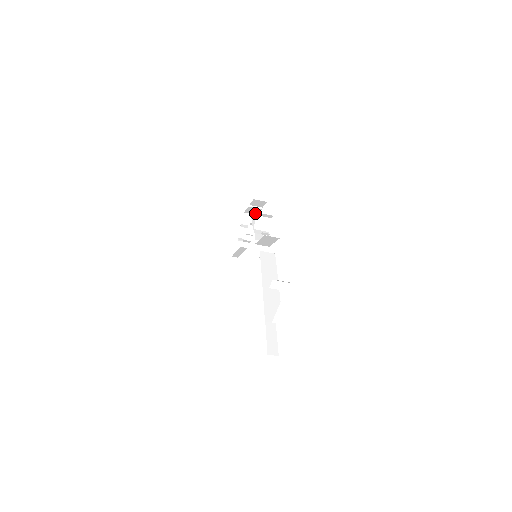
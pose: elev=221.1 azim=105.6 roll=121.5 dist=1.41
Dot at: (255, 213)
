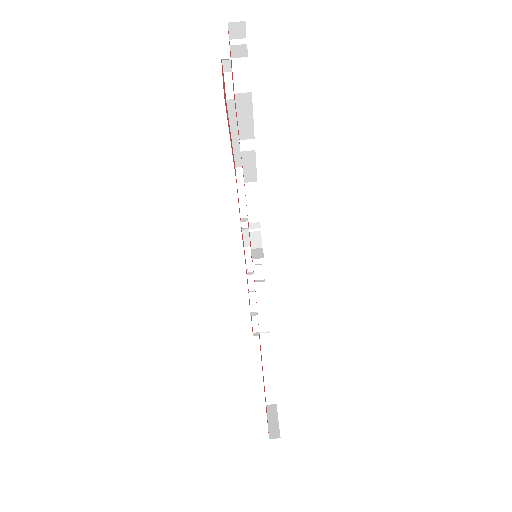
Dot at: occluded
